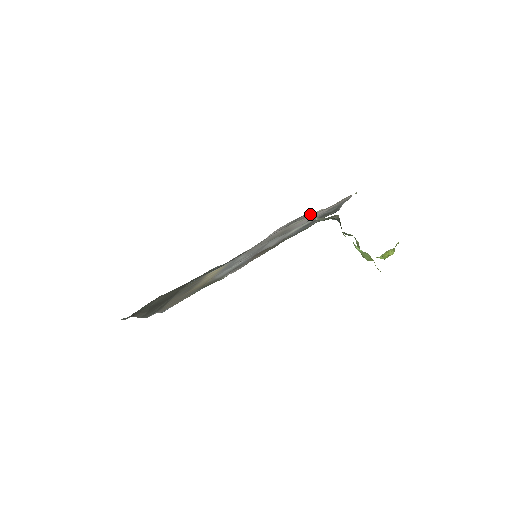
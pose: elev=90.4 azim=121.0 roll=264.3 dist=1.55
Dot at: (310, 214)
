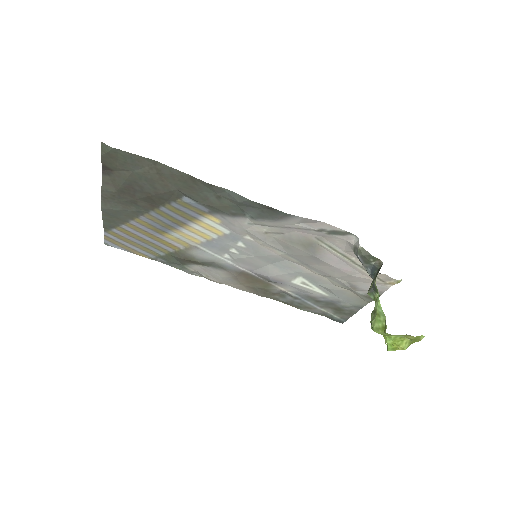
Dot at: (357, 239)
